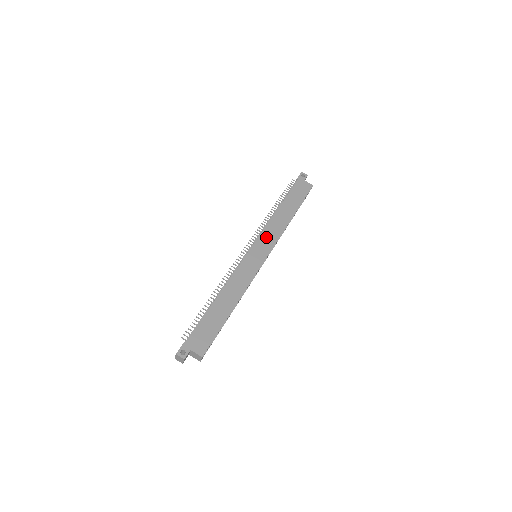
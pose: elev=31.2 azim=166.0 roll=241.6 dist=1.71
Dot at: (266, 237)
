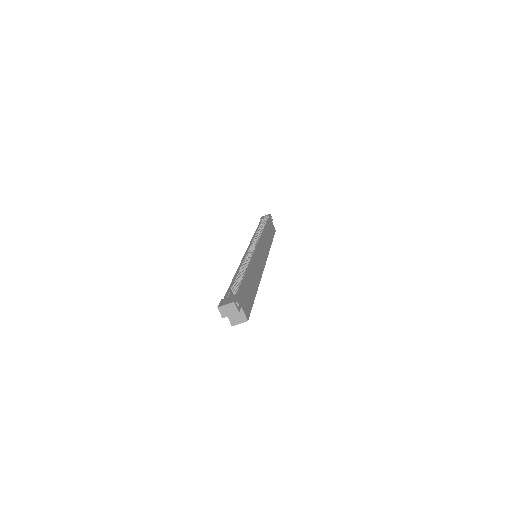
Dot at: (264, 245)
